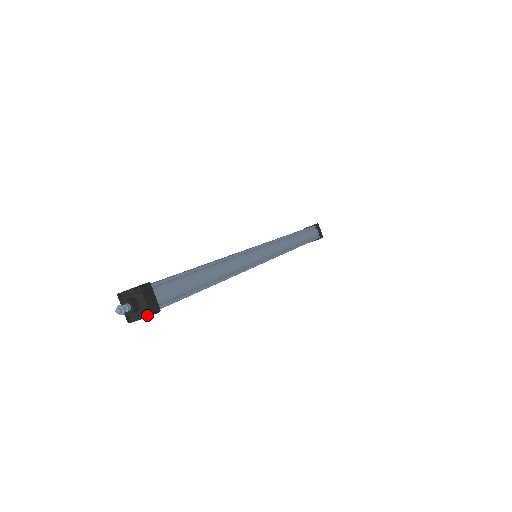
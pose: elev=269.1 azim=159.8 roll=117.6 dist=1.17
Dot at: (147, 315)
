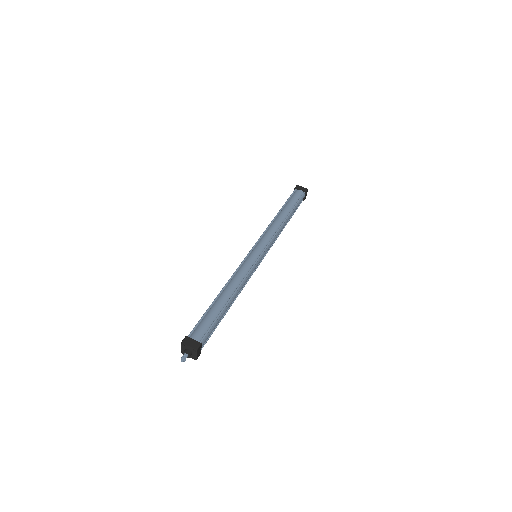
Dot at: (196, 351)
